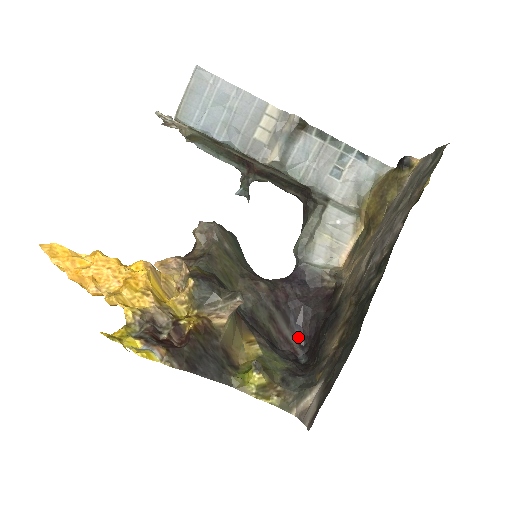
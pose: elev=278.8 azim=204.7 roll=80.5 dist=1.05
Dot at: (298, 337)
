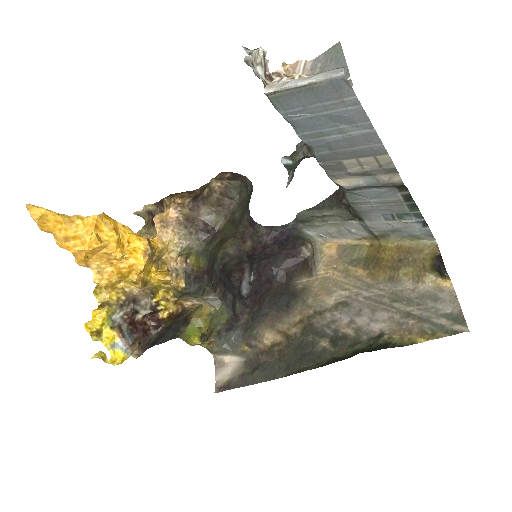
Dot at: (252, 267)
